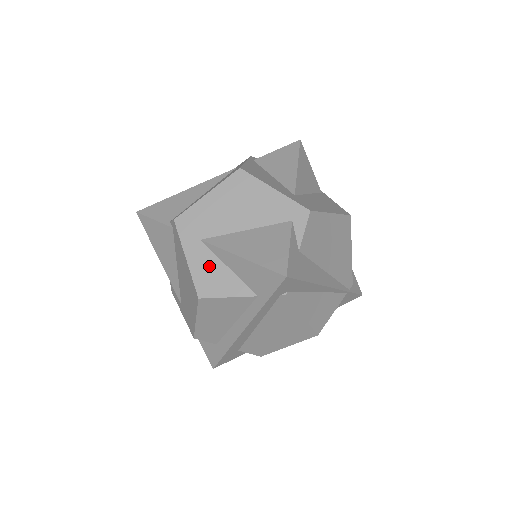
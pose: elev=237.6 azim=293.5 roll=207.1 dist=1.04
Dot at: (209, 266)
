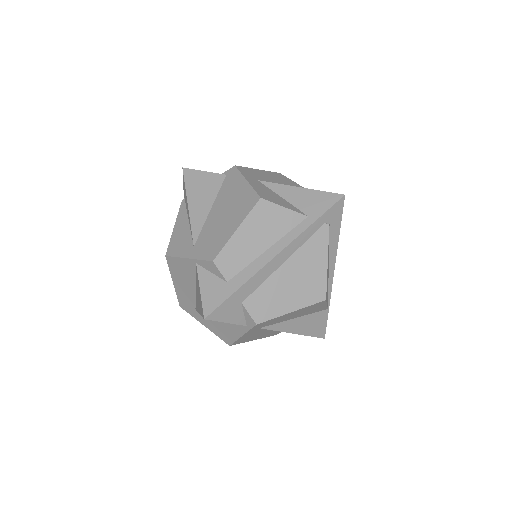
Dot at: (267, 191)
